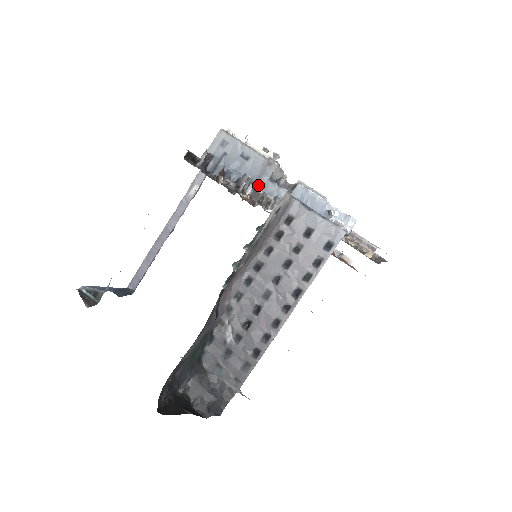
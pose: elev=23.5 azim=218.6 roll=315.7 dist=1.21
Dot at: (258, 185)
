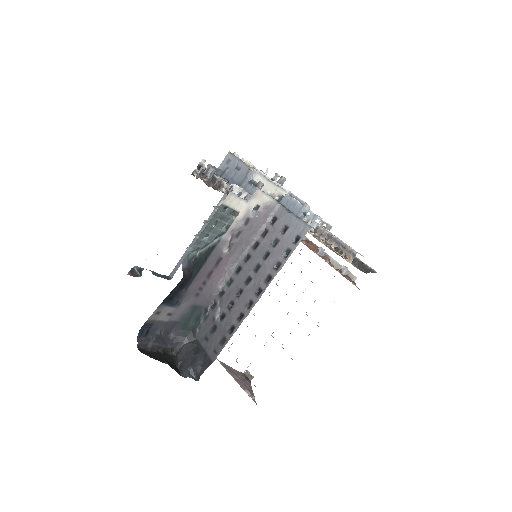
Dot at: (241, 186)
